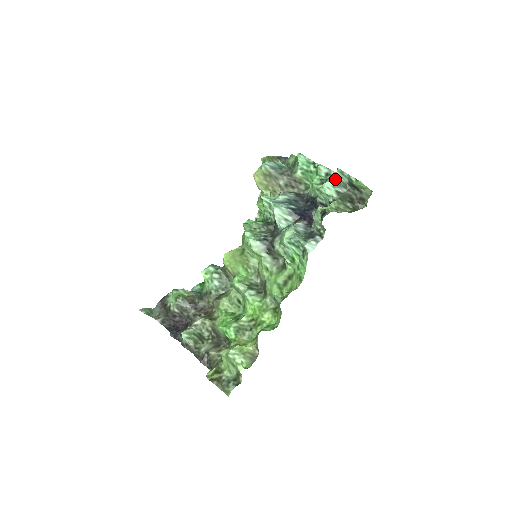
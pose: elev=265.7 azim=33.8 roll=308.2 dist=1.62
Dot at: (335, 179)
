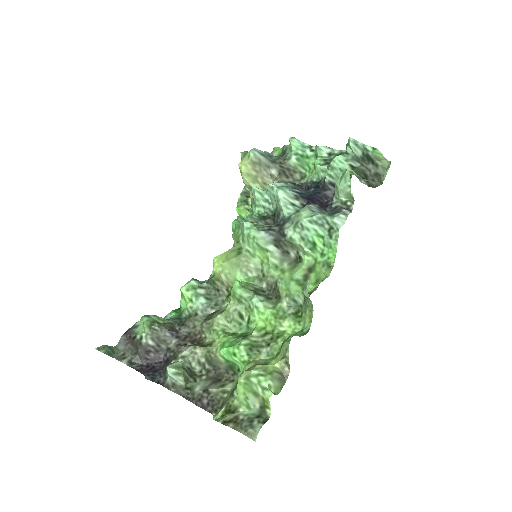
Dot at: (346, 153)
